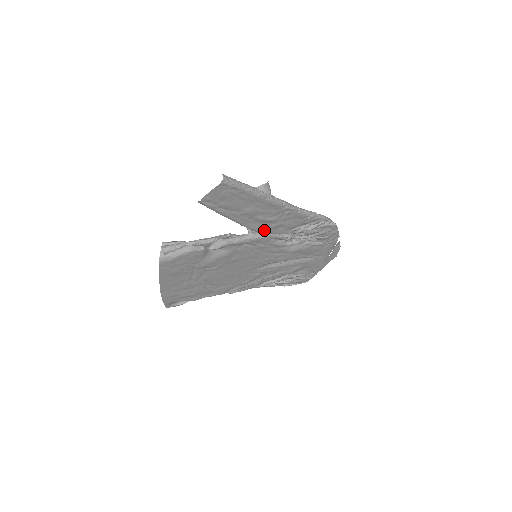
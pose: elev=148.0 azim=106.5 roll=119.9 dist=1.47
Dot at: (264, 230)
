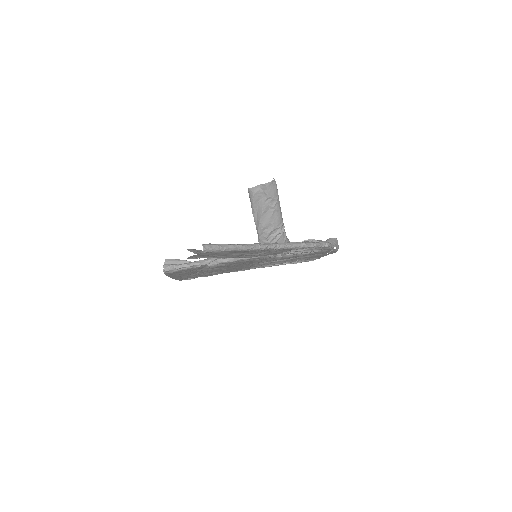
Dot at: (255, 256)
